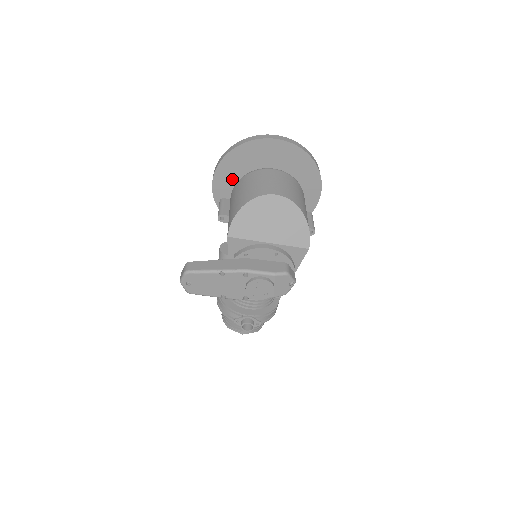
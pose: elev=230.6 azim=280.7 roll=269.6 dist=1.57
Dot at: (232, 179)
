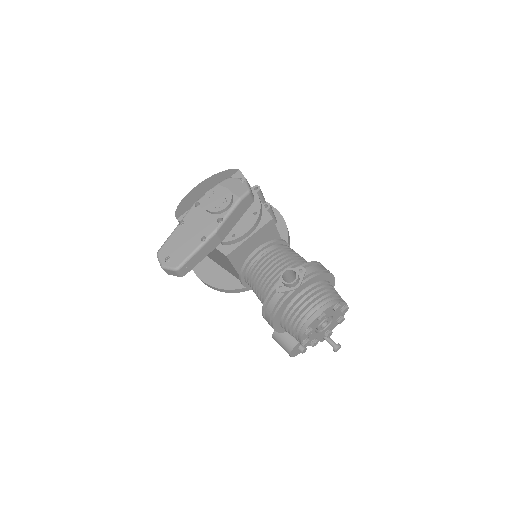
Dot at: (207, 260)
